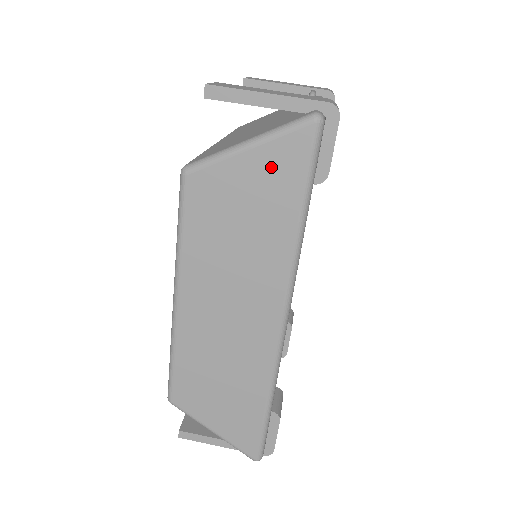
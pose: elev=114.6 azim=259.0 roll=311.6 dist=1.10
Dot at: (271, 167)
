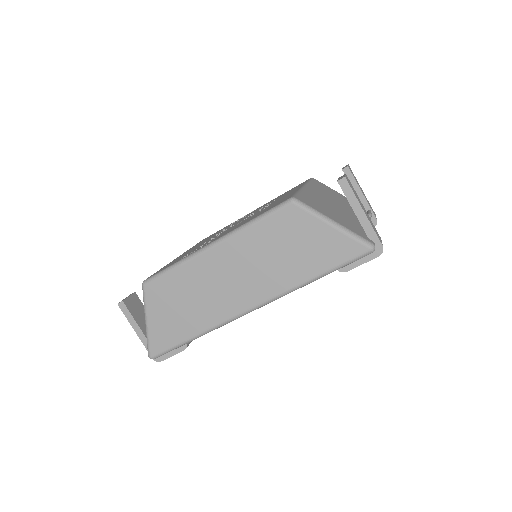
Dot at: (331, 244)
